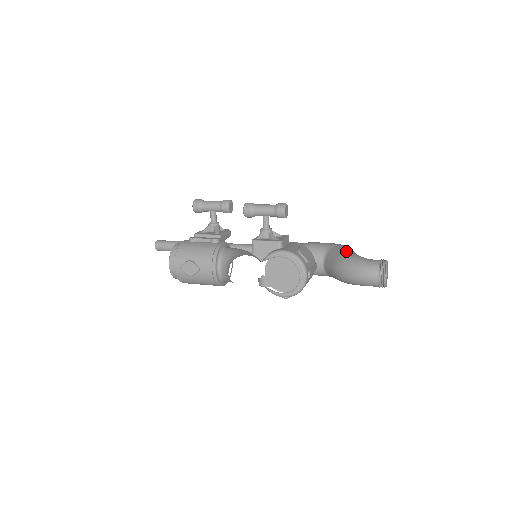
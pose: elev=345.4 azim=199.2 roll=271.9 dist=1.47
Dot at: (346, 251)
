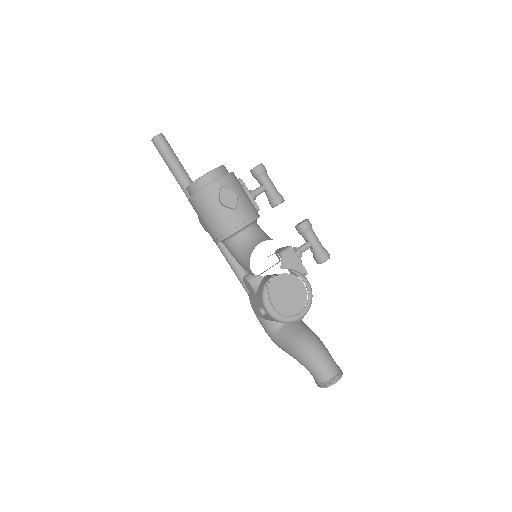
Dot at: occluded
